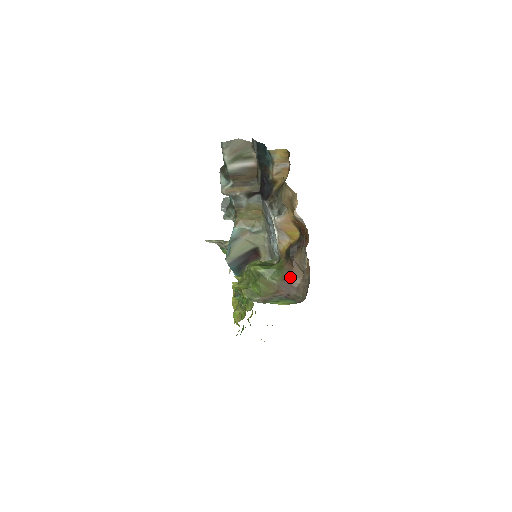
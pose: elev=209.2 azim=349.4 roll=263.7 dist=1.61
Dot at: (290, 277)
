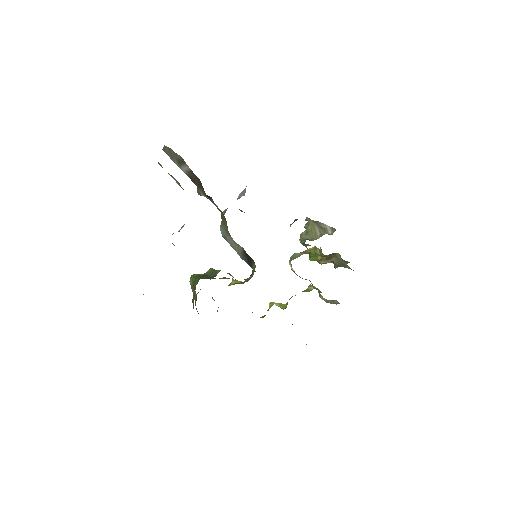
Dot at: (193, 298)
